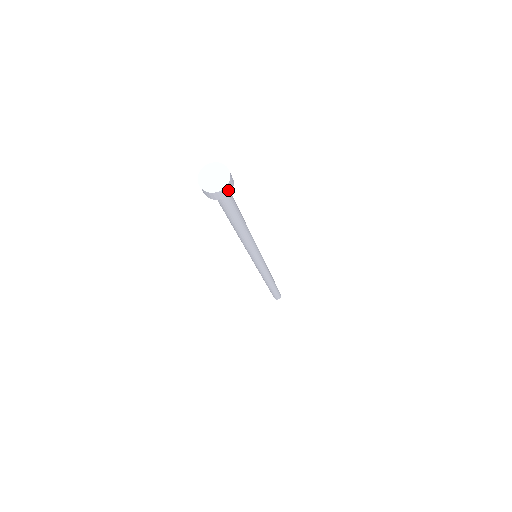
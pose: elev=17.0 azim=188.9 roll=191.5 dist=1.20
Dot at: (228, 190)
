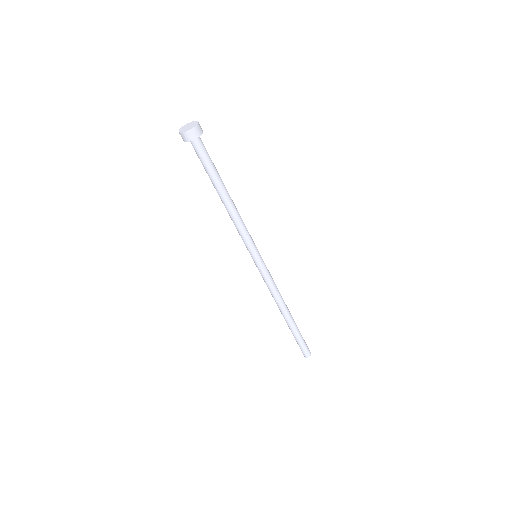
Dot at: (189, 137)
